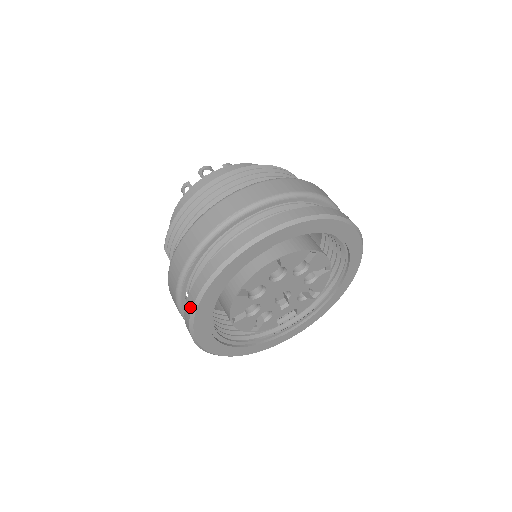
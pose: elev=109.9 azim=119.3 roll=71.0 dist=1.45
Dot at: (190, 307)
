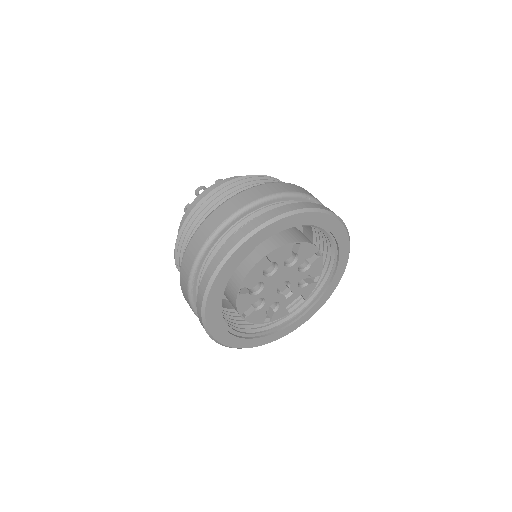
Dot at: (200, 312)
